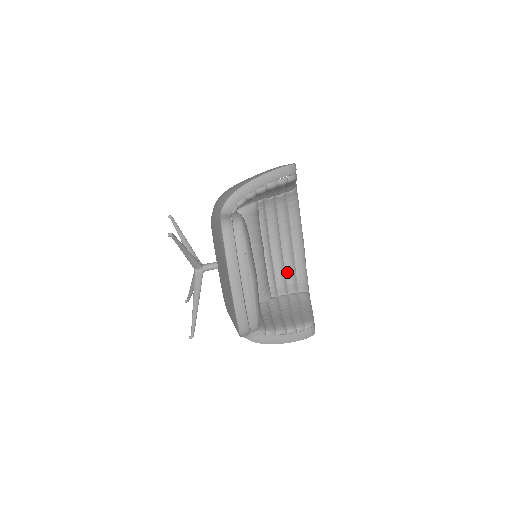
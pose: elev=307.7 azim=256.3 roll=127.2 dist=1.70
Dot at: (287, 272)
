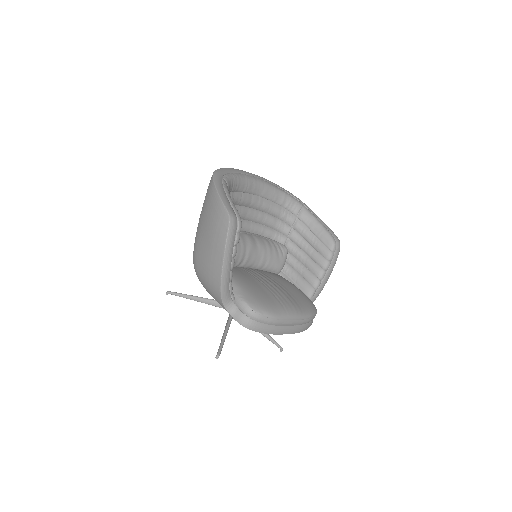
Dot at: (275, 215)
